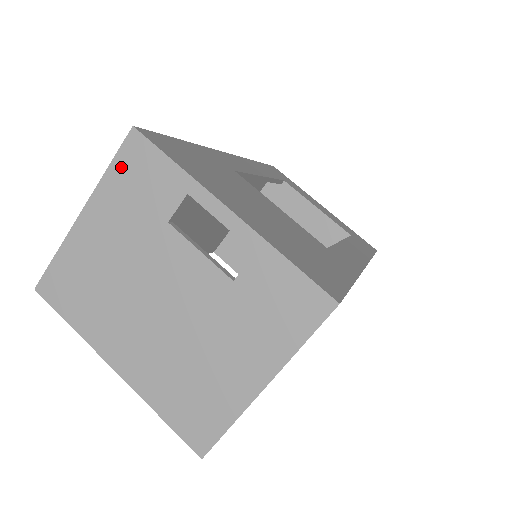
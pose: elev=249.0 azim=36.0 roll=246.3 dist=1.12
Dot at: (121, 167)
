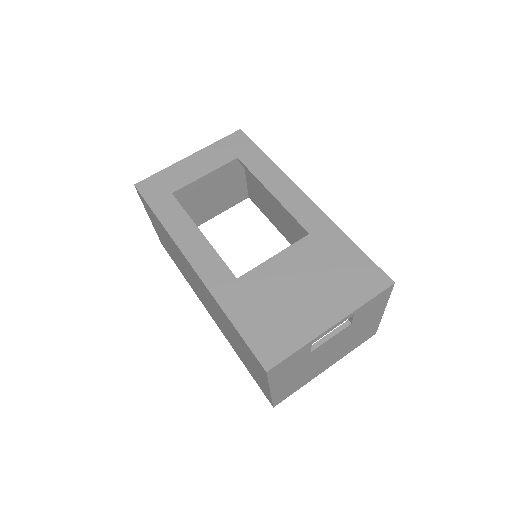
Dot at: (274, 376)
